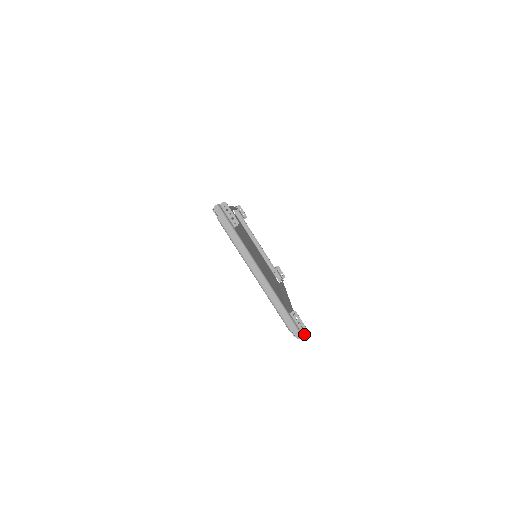
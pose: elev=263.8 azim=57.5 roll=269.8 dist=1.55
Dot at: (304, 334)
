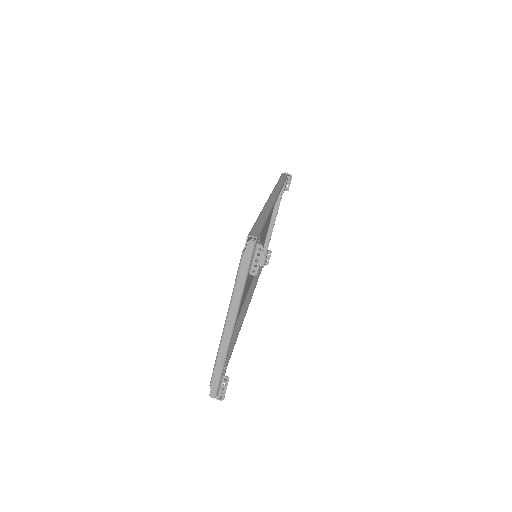
Dot at: (218, 399)
